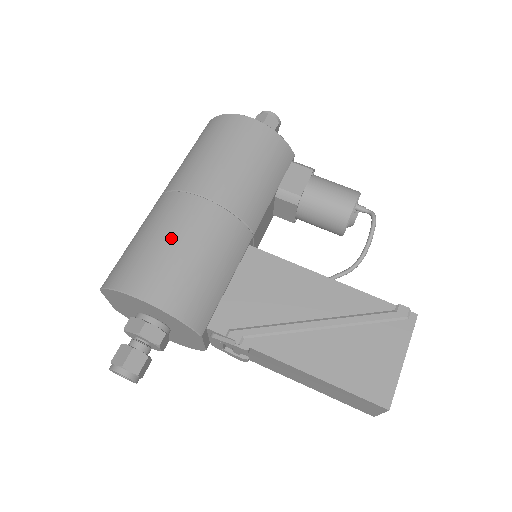
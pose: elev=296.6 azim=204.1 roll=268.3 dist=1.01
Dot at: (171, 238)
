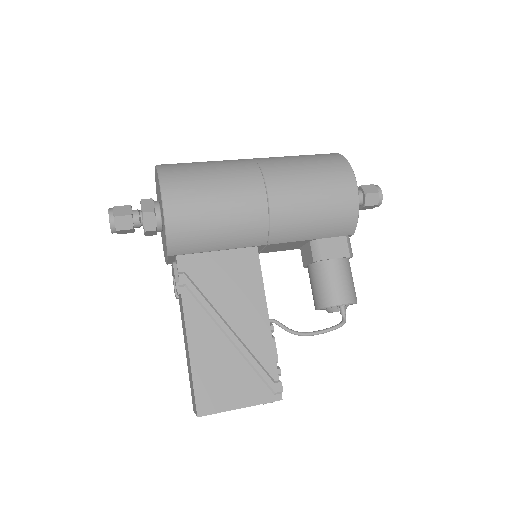
Dot at: (220, 189)
